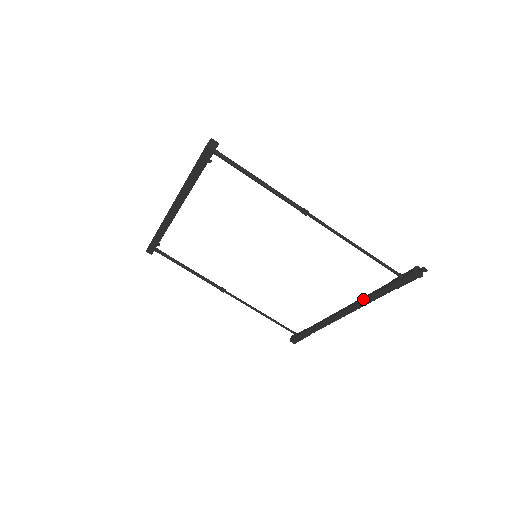
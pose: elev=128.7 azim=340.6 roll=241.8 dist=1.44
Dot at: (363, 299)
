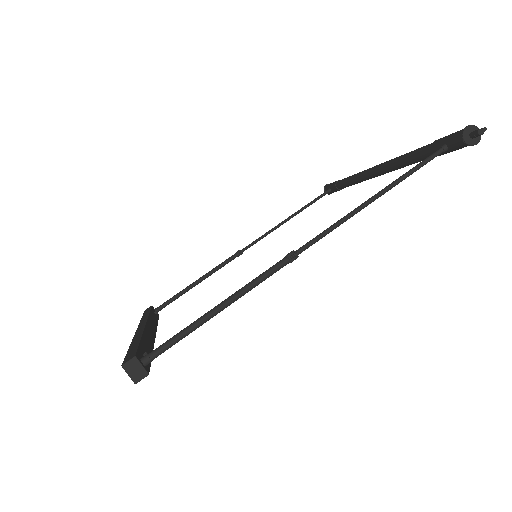
Dot at: (398, 167)
